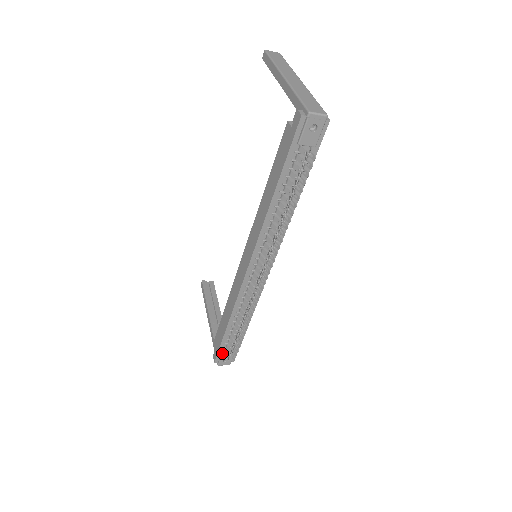
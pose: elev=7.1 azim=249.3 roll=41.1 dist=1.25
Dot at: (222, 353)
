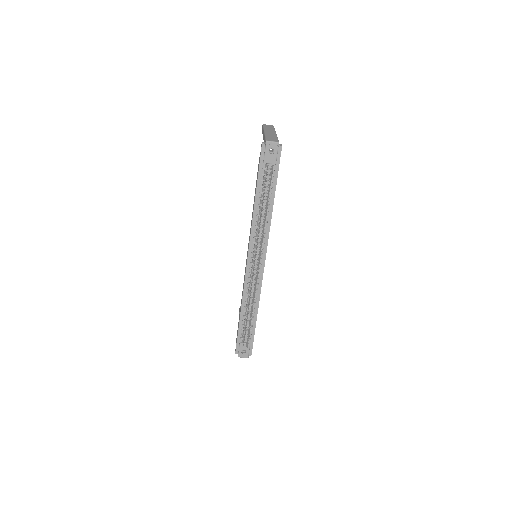
Dot at: (240, 344)
